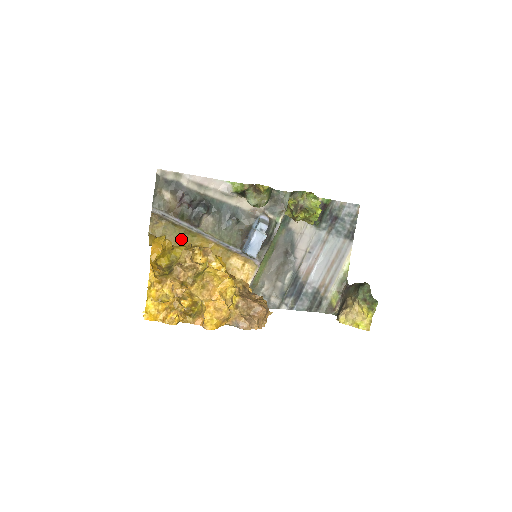
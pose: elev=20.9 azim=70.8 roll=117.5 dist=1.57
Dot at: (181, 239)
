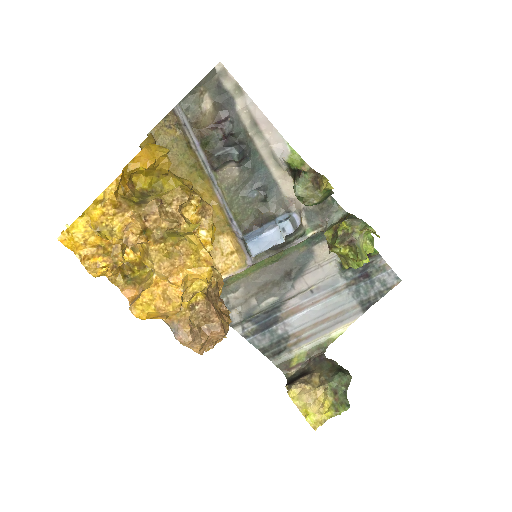
Dot at: (184, 169)
